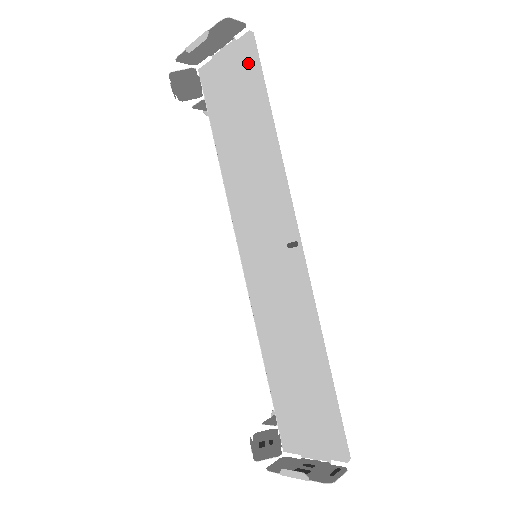
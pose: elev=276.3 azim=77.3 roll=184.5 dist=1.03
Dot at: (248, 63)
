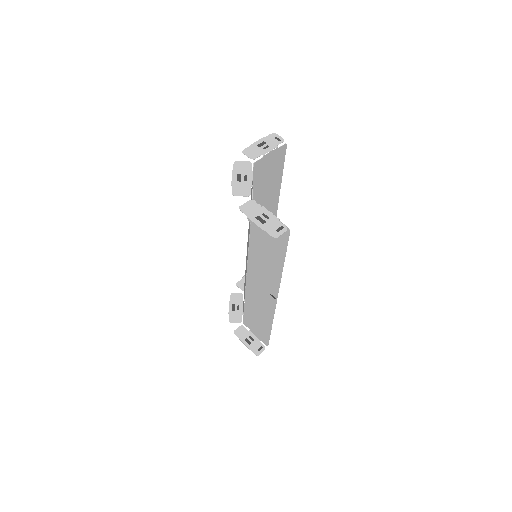
Dot at: (282, 236)
